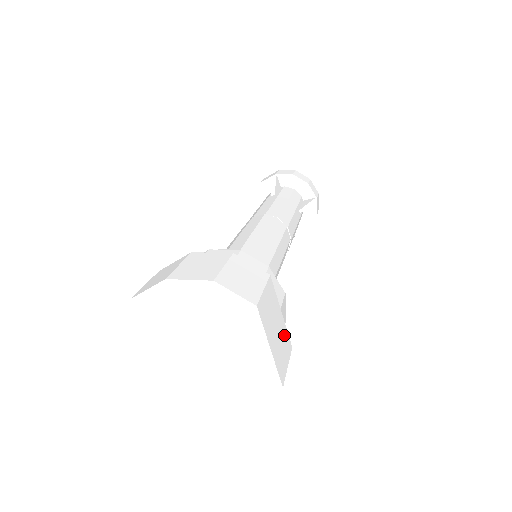
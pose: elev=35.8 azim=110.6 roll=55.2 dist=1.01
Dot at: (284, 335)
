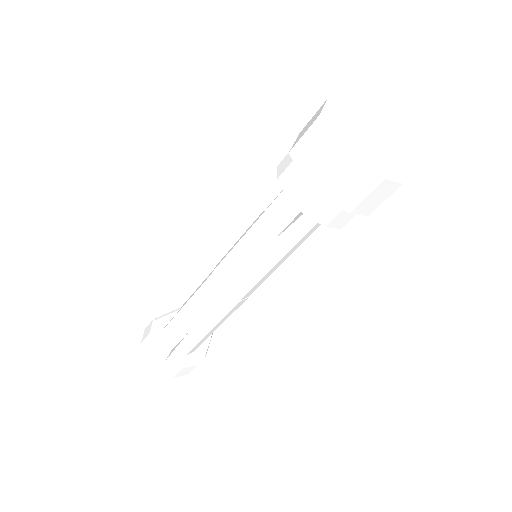
Dot at: occluded
